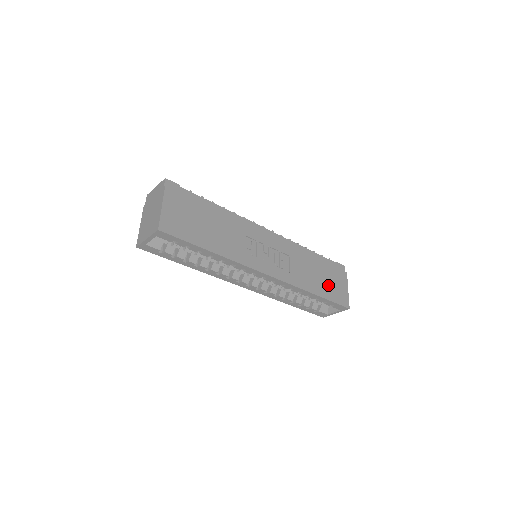
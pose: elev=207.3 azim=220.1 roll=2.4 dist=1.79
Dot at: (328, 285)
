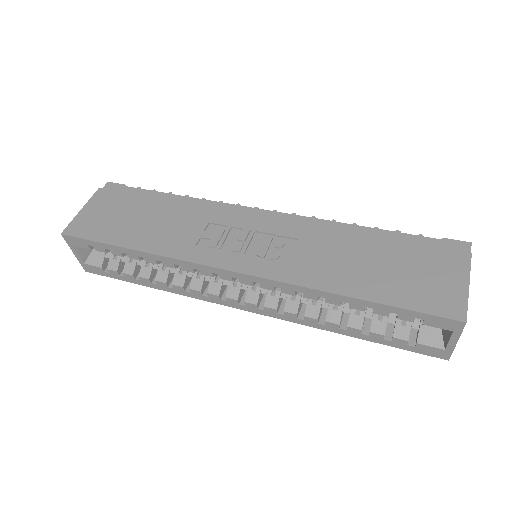
Dot at: (398, 279)
